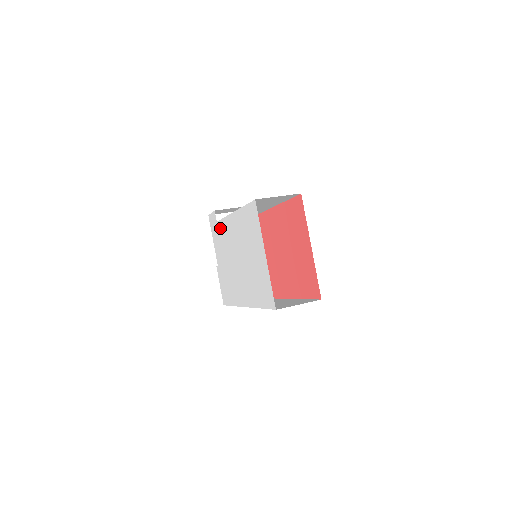
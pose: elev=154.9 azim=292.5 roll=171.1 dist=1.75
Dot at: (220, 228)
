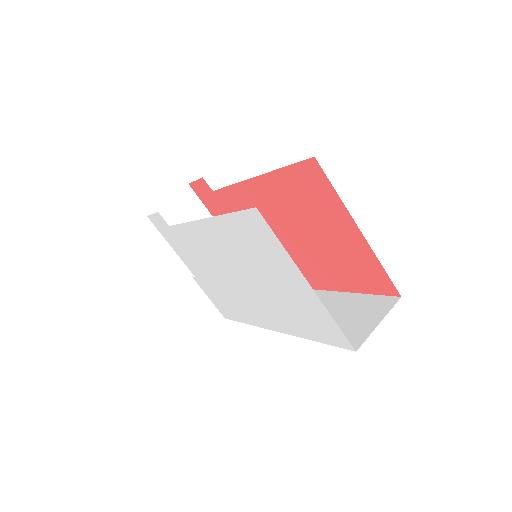
Dot at: (180, 235)
